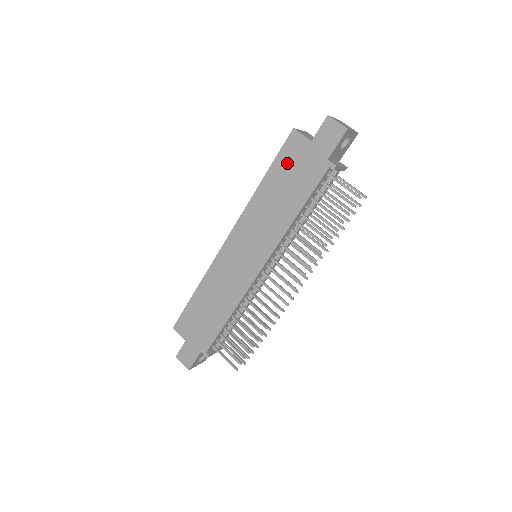
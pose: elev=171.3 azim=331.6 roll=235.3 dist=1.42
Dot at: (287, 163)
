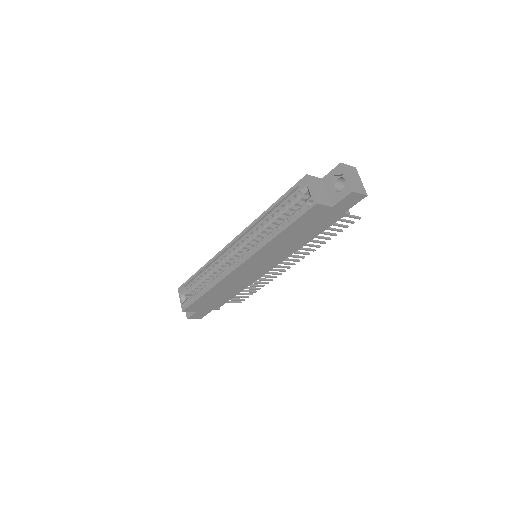
Dot at: (306, 222)
